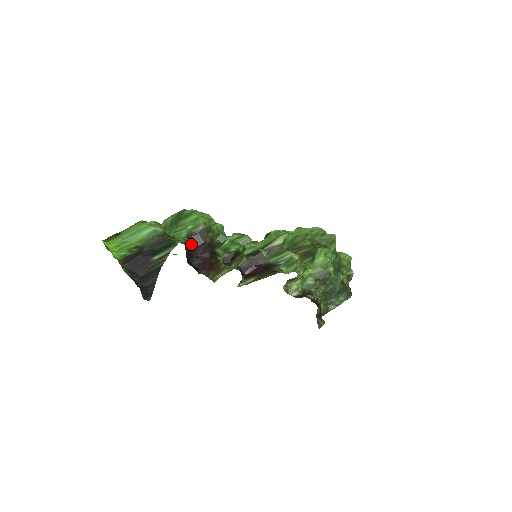
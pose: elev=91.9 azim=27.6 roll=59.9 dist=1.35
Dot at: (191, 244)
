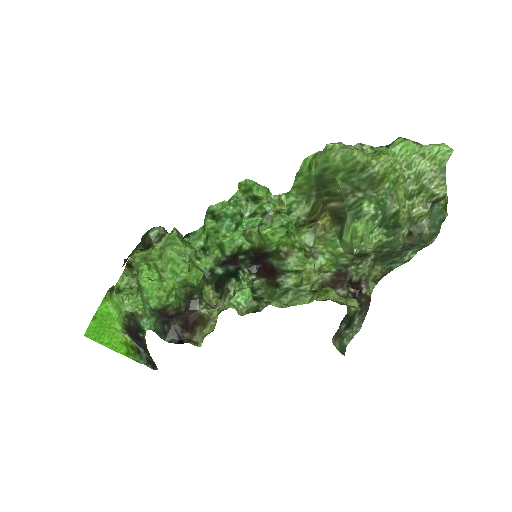
Dot at: (161, 315)
